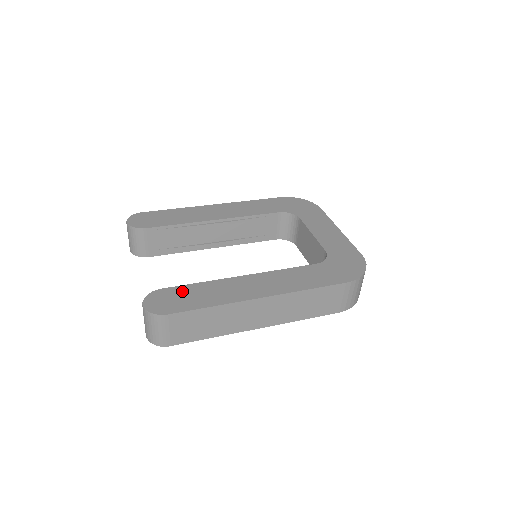
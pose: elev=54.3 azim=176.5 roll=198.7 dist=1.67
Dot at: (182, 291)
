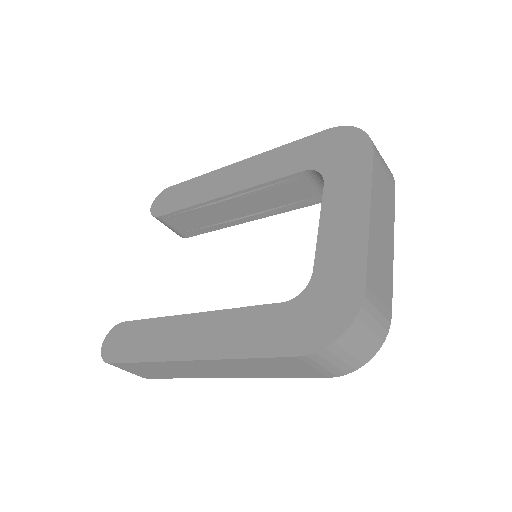
Dot at: (134, 330)
